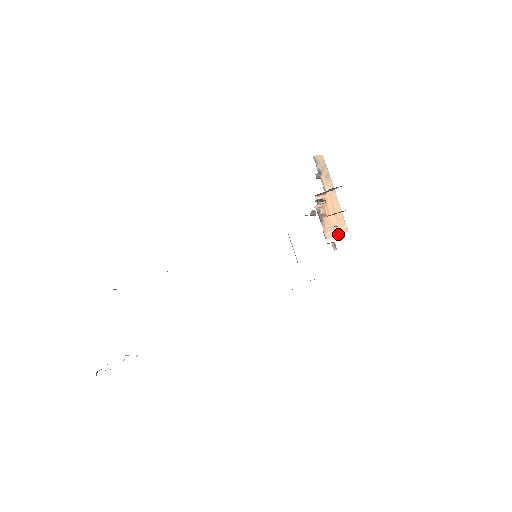
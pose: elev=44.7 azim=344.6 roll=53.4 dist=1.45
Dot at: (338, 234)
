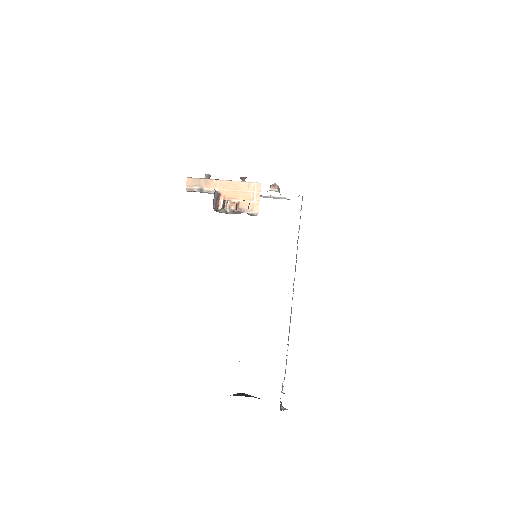
Dot at: (259, 197)
